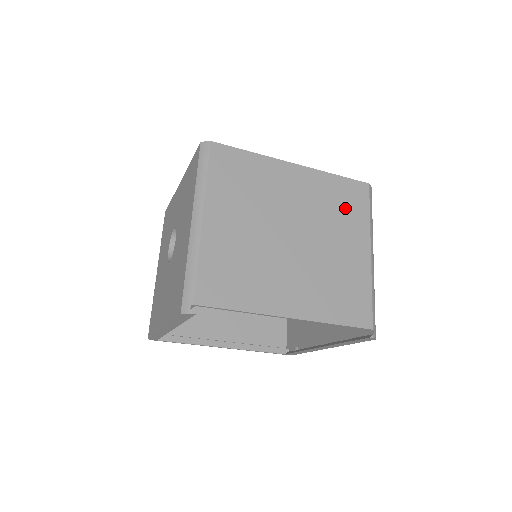
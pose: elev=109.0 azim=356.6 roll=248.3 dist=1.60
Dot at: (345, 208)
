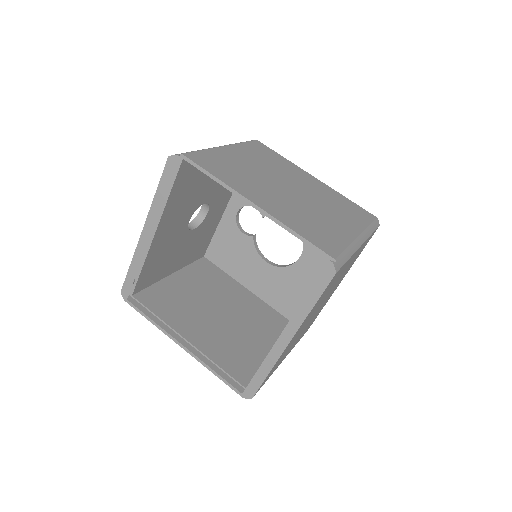
Dot at: (346, 210)
